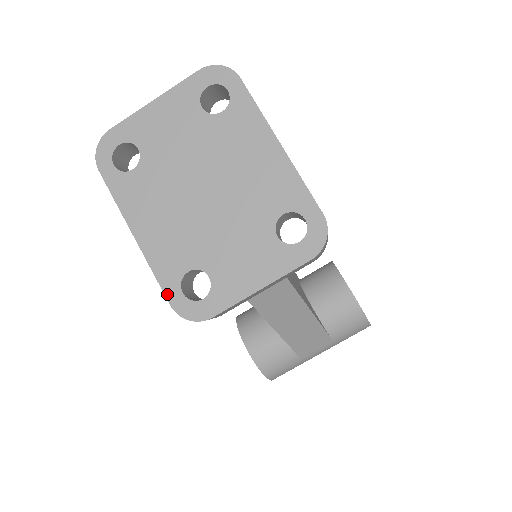
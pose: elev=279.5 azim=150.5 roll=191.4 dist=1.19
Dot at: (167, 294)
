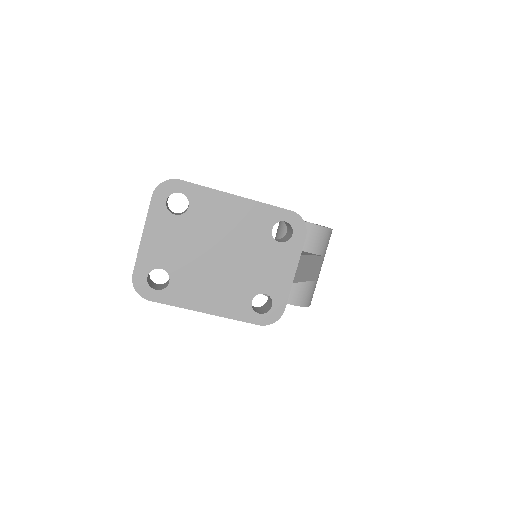
Dot at: (252, 322)
